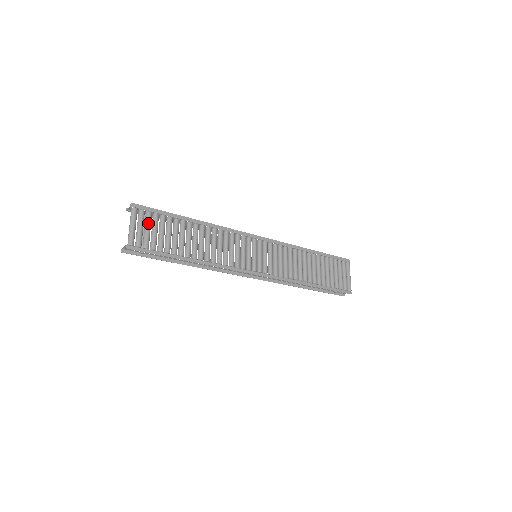
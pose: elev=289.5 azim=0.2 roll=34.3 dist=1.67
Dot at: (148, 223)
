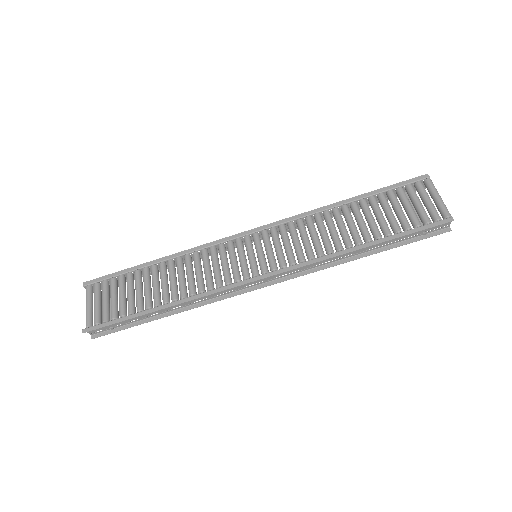
Dot at: (103, 294)
